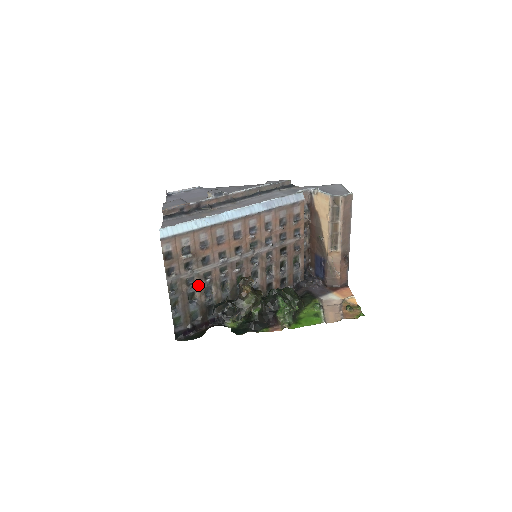
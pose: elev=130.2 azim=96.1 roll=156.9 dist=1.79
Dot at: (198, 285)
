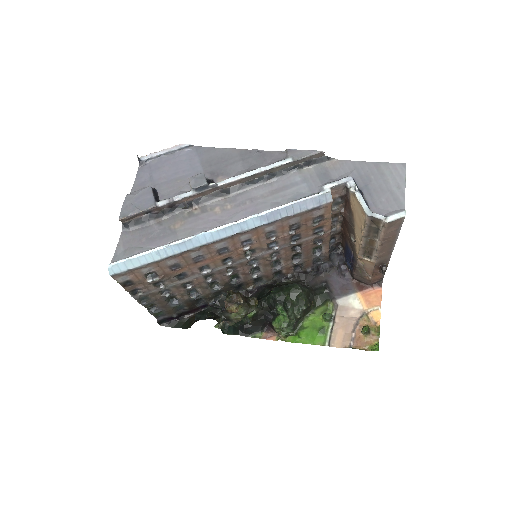
Dot at: (177, 291)
